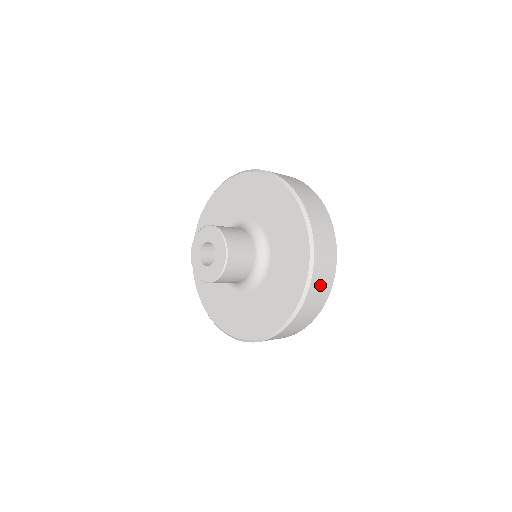
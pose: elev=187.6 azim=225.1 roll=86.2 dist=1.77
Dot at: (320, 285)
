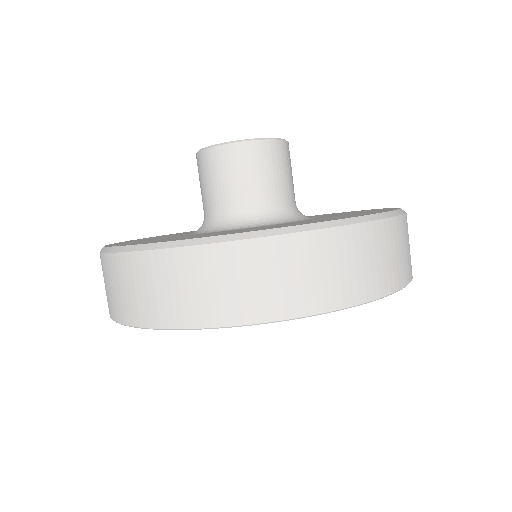
Dot at: (402, 247)
